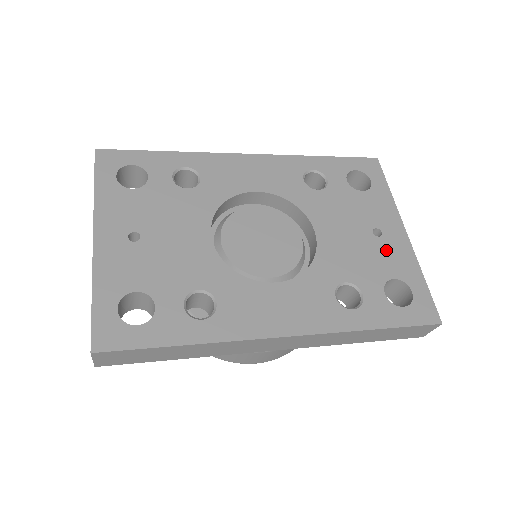
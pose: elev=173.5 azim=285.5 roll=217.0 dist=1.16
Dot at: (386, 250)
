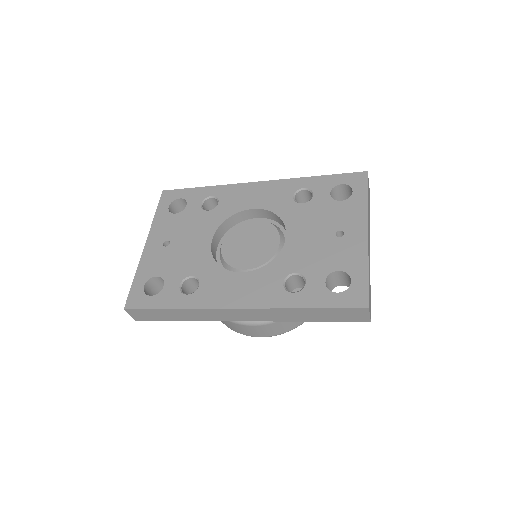
Dot at: (342, 248)
